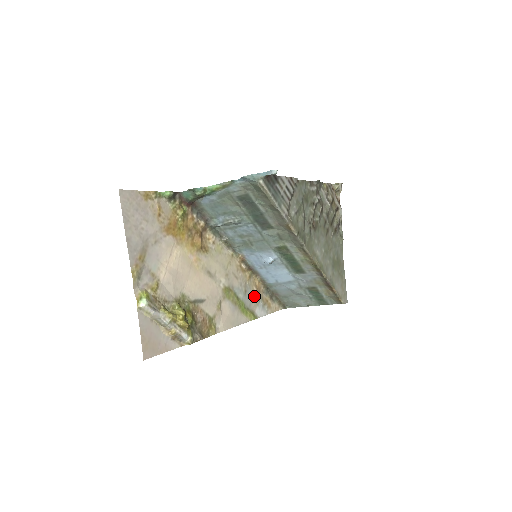
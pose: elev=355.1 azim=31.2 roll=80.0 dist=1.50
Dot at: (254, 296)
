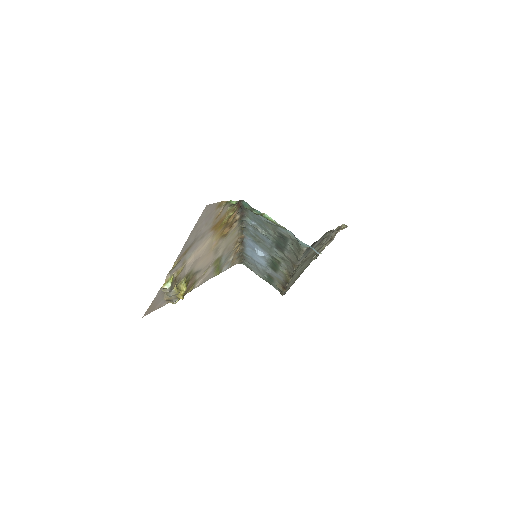
Dot at: (230, 258)
